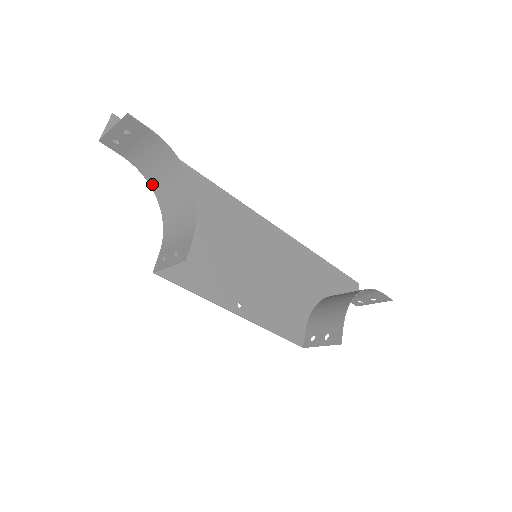
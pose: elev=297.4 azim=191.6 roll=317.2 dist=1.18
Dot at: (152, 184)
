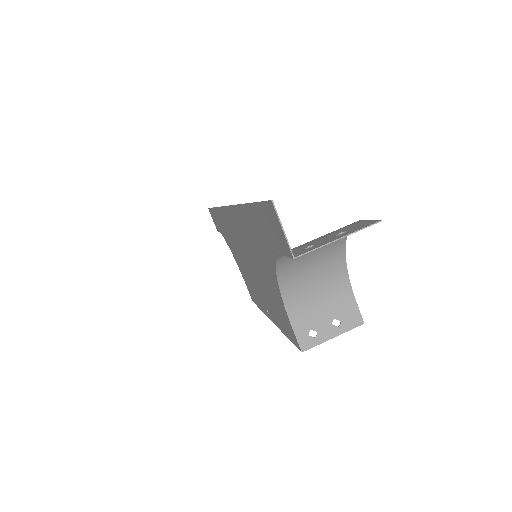
Dot at: (281, 263)
